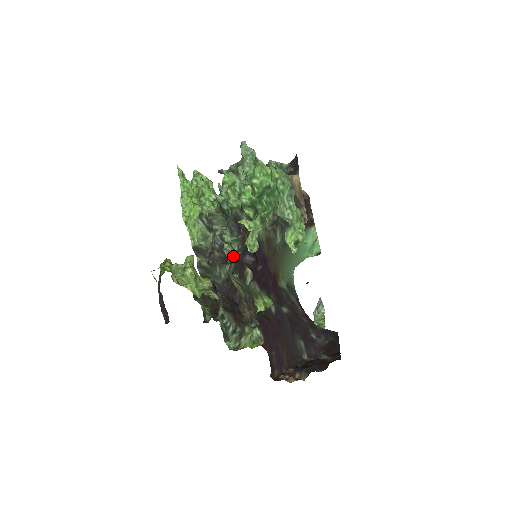
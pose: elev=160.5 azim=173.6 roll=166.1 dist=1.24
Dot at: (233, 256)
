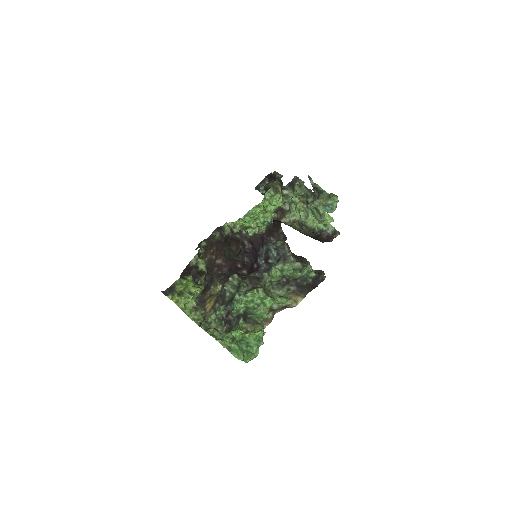
Dot at: (211, 322)
